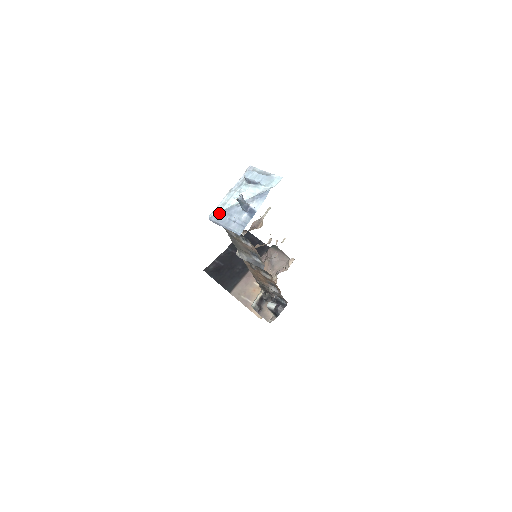
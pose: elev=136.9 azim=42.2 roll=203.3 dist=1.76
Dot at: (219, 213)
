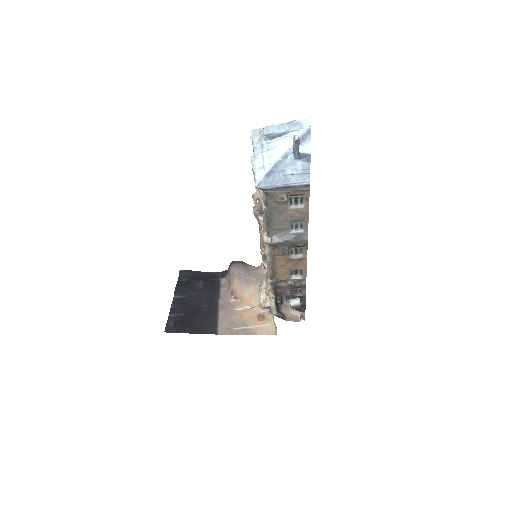
Dot at: (267, 175)
